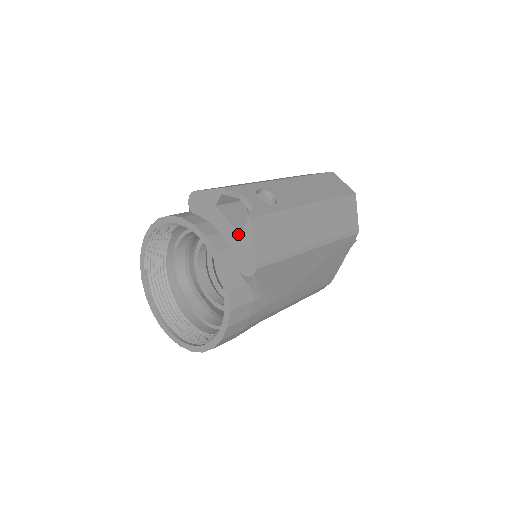
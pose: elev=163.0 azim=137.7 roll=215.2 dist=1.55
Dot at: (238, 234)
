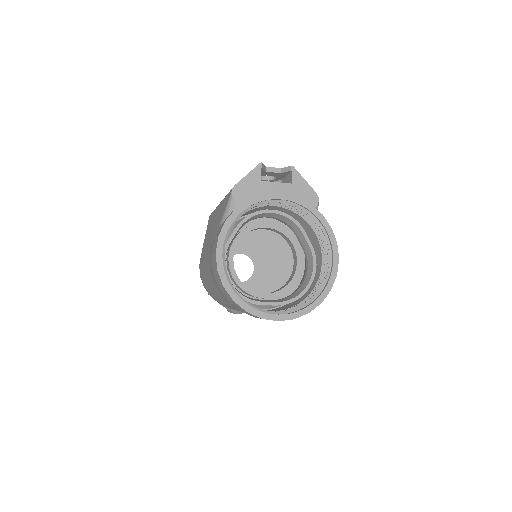
Dot at: (291, 184)
